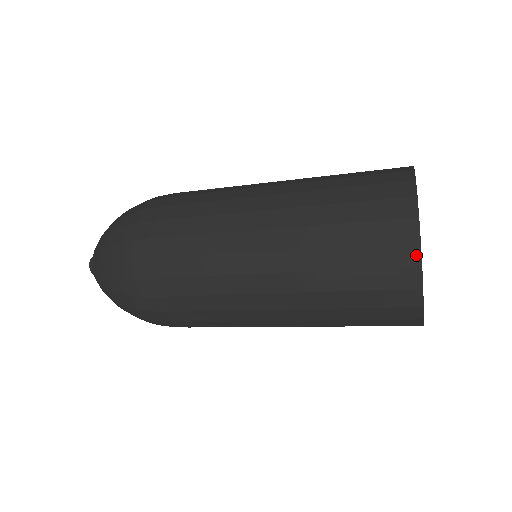
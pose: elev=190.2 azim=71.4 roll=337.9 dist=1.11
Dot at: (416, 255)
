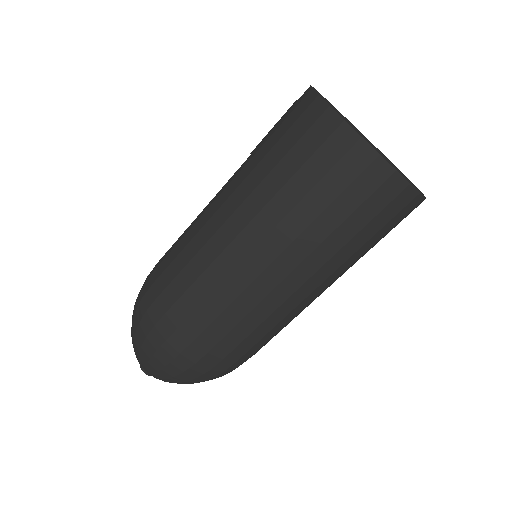
Dot at: occluded
